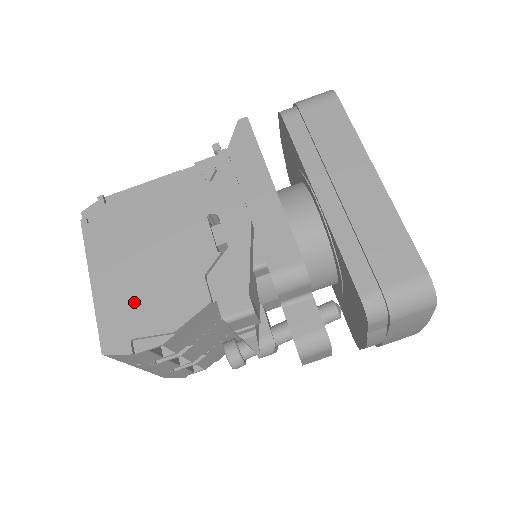
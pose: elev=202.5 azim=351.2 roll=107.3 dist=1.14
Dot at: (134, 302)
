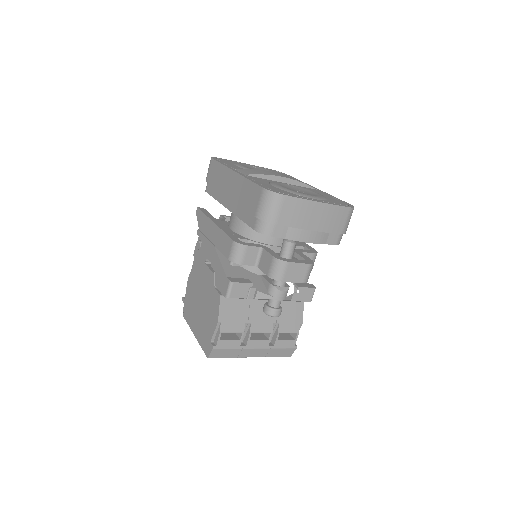
Dot at: (205, 326)
